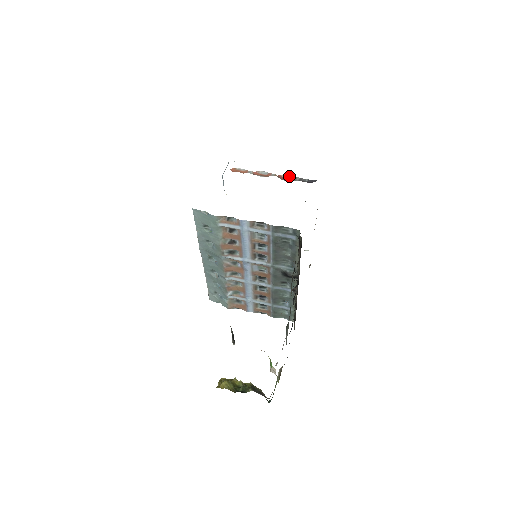
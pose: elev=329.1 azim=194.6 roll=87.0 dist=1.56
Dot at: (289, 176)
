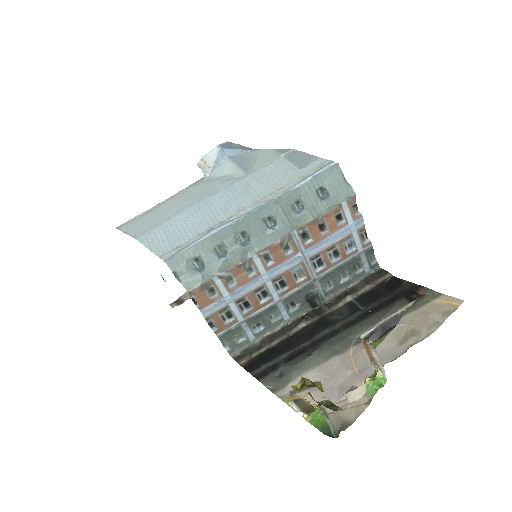
Dot at: occluded
